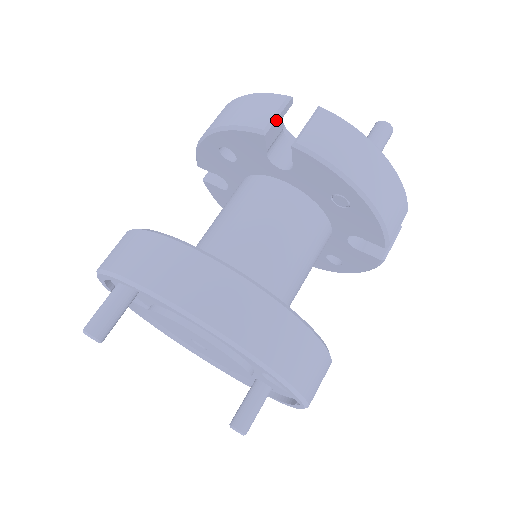
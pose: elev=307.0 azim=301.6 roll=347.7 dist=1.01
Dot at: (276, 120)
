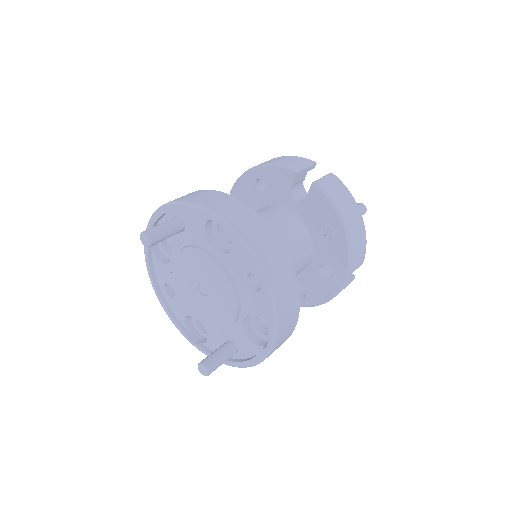
Dot at: (305, 169)
